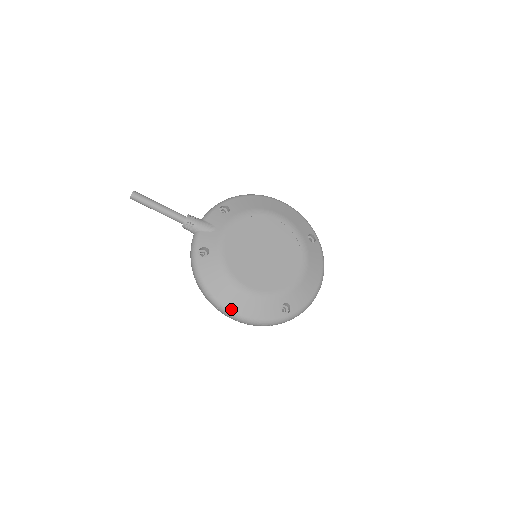
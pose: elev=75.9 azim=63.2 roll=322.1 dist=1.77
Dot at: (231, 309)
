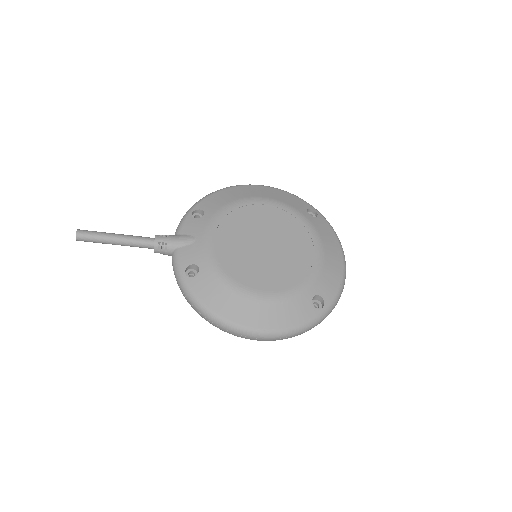
Dot at: (253, 327)
